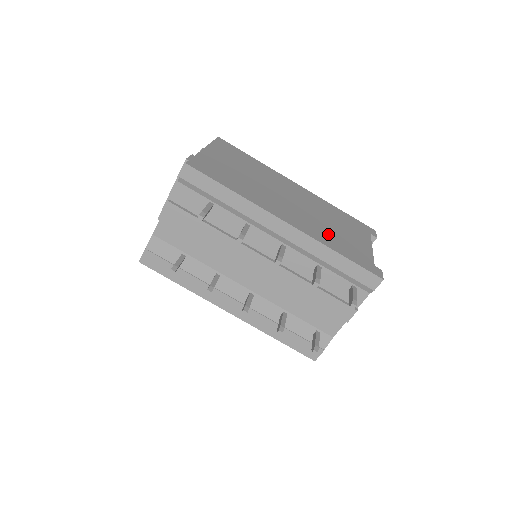
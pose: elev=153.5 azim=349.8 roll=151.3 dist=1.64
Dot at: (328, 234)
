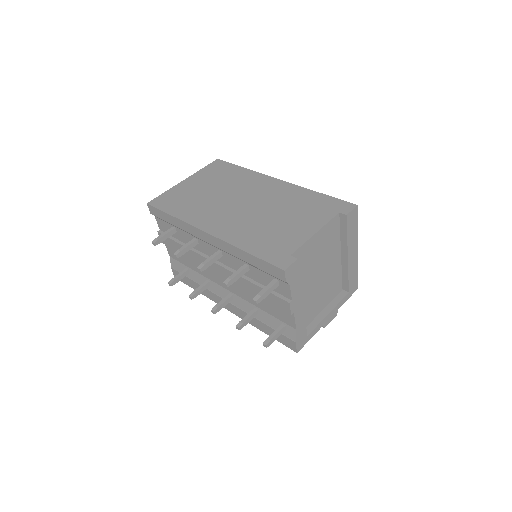
Dot at: (255, 231)
